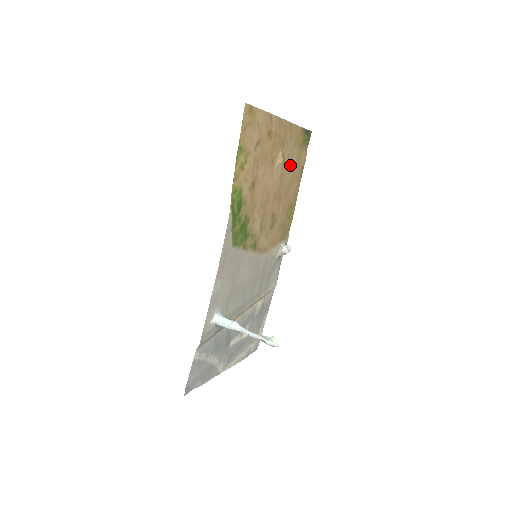
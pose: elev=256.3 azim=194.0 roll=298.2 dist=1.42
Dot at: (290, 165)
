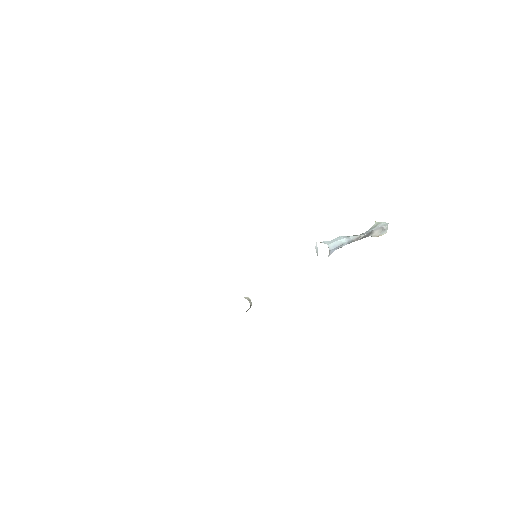
Dot at: occluded
